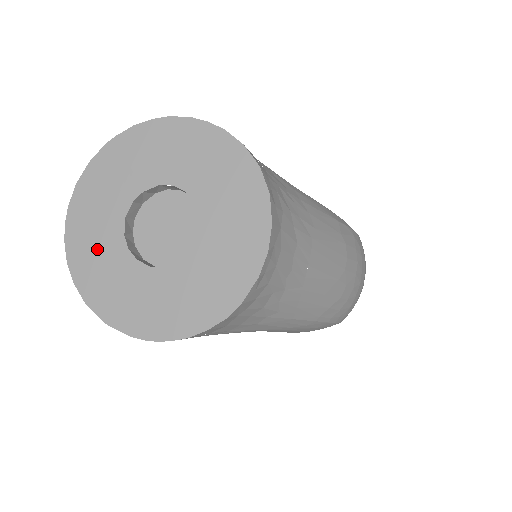
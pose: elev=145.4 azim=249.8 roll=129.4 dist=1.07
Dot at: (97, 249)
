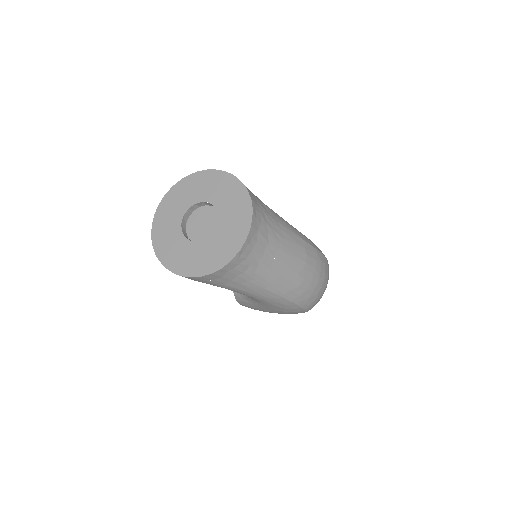
Dot at: (167, 230)
